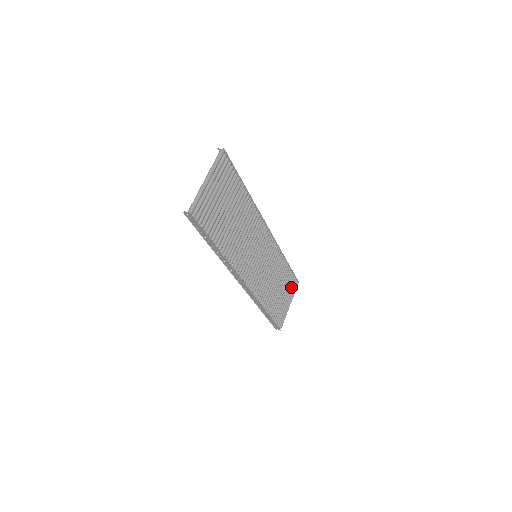
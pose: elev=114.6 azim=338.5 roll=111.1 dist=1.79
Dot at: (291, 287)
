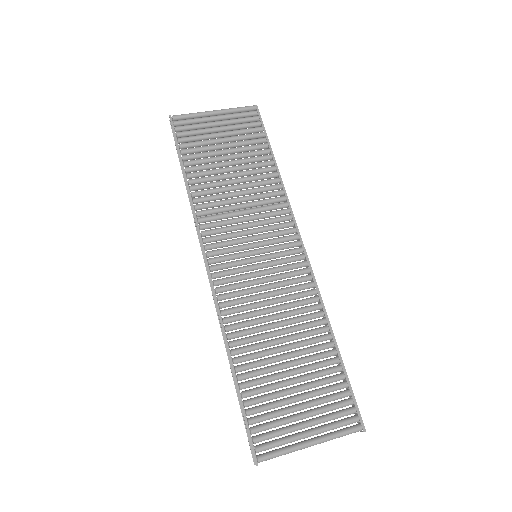
Dot at: (331, 407)
